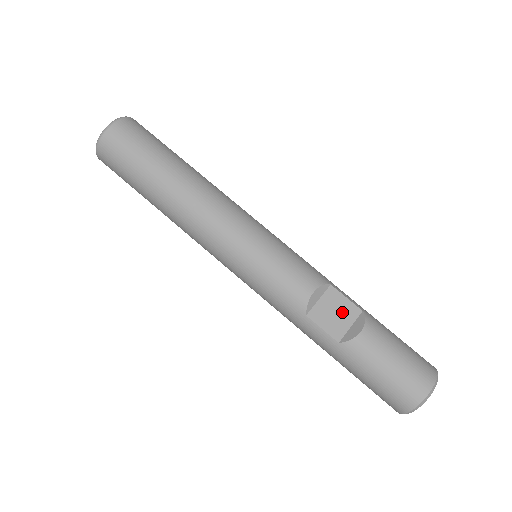
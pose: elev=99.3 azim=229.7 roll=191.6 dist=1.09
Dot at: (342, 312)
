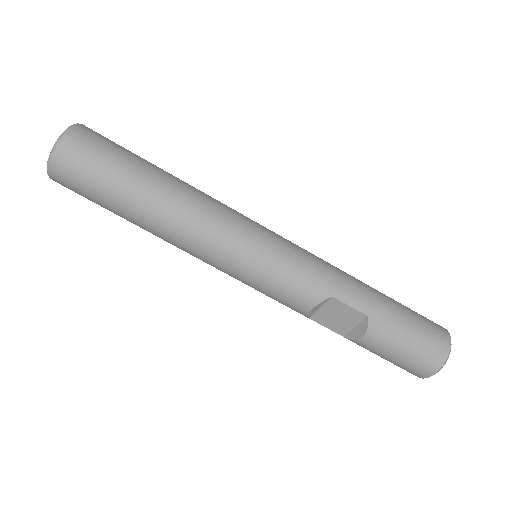
Dot at: (345, 317)
